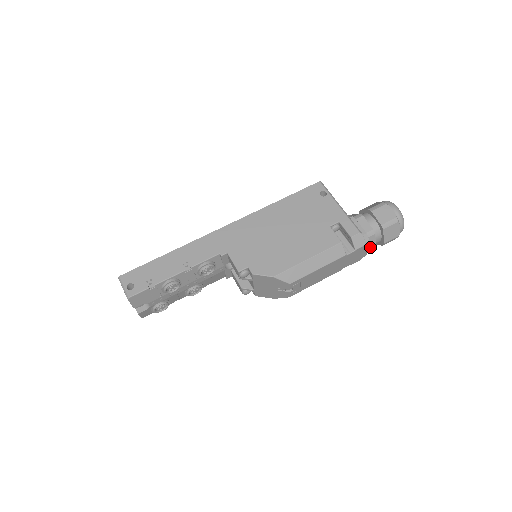
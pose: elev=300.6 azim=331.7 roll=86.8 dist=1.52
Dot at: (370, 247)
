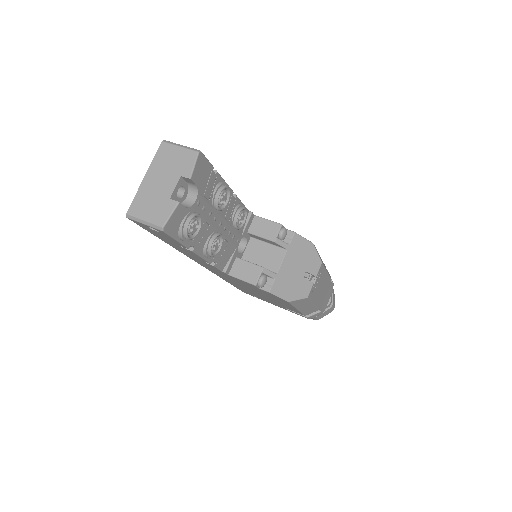
Dot at: (330, 297)
